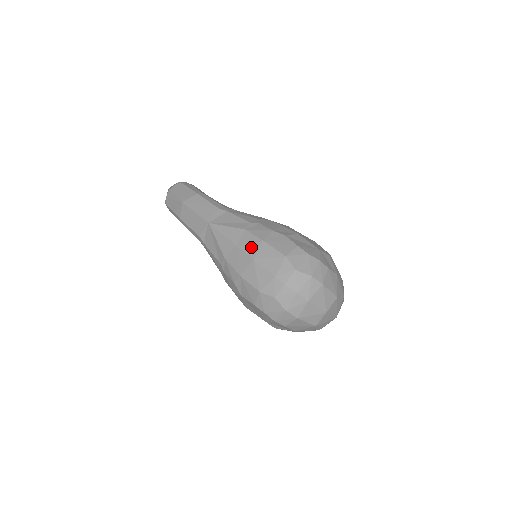
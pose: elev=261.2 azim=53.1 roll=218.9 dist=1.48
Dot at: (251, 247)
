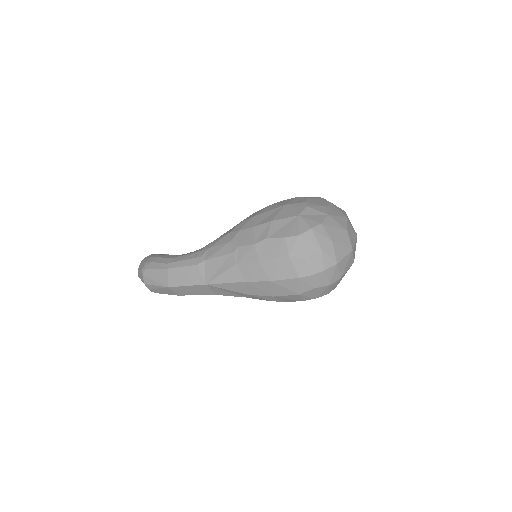
Dot at: (257, 274)
